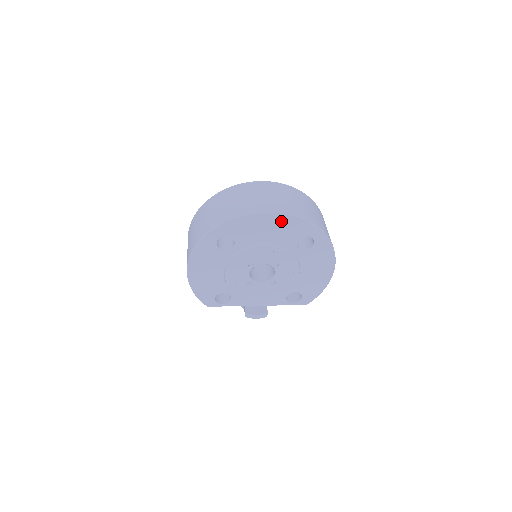
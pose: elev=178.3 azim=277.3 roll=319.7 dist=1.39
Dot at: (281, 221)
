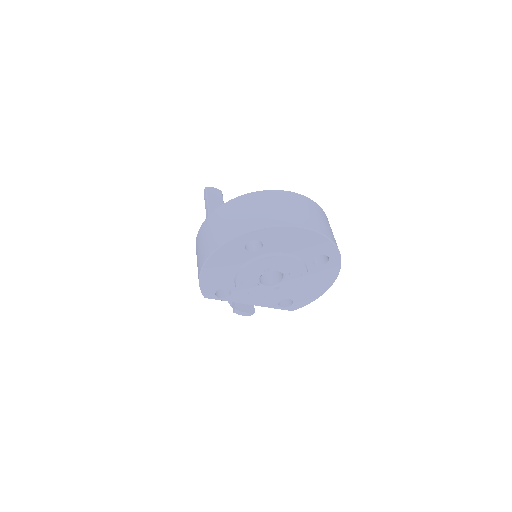
Dot at: (312, 238)
